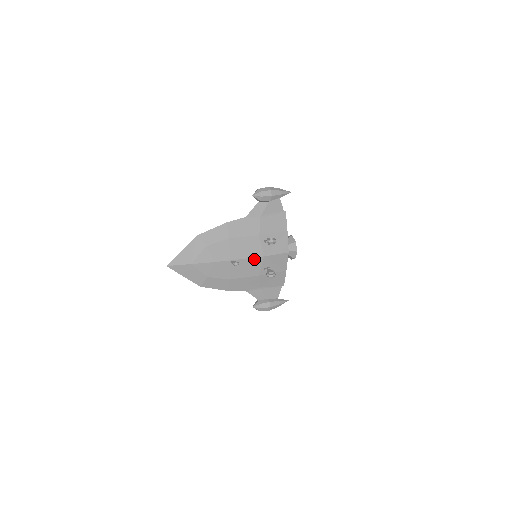
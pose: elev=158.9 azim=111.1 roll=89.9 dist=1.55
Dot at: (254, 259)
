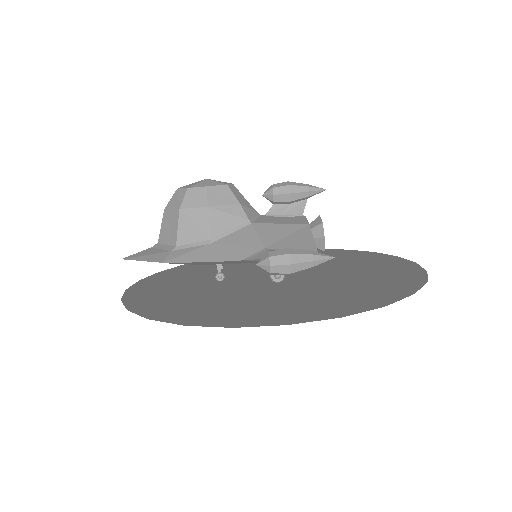
Dot at: occluded
